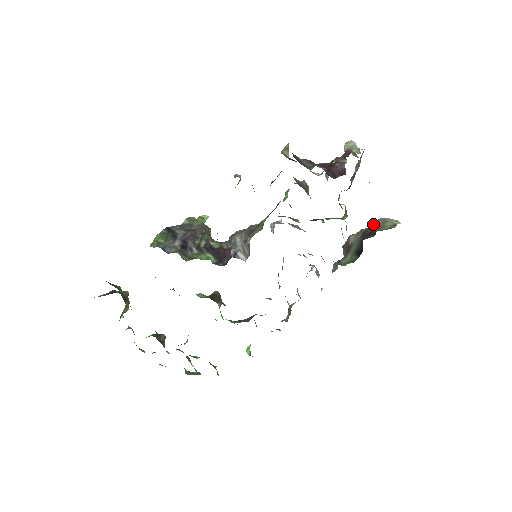
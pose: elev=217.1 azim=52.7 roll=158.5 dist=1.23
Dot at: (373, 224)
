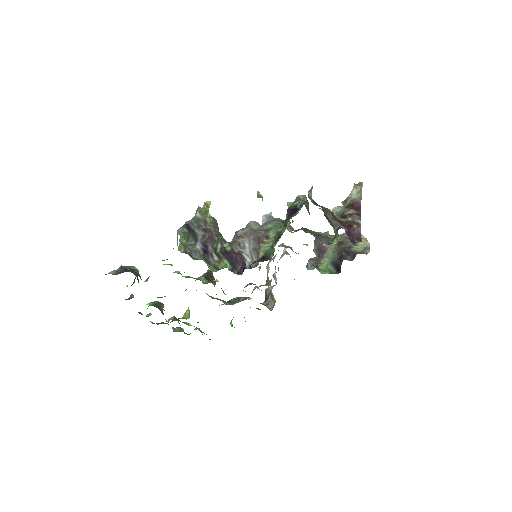
Dot at: (347, 236)
